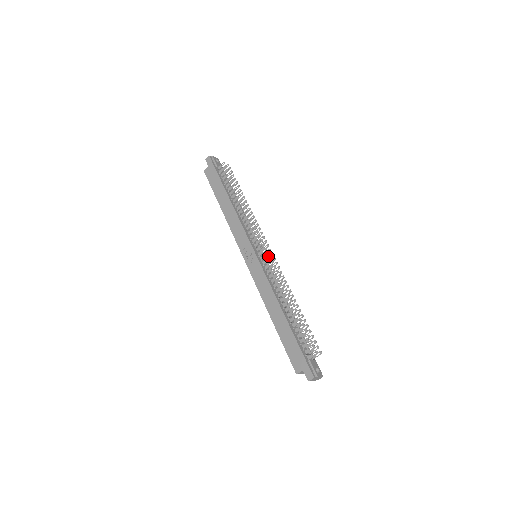
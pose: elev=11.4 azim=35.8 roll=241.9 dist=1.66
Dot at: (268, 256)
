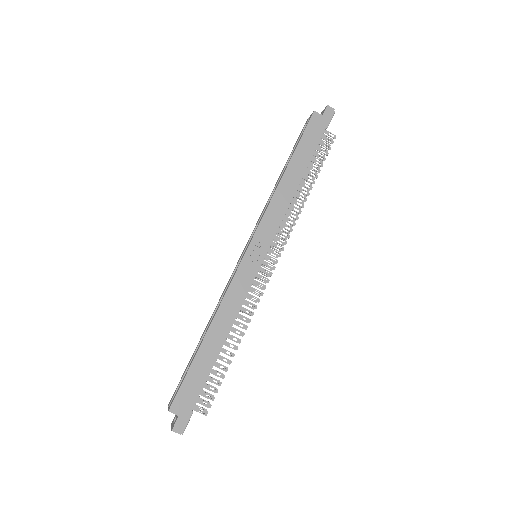
Dot at: occluded
